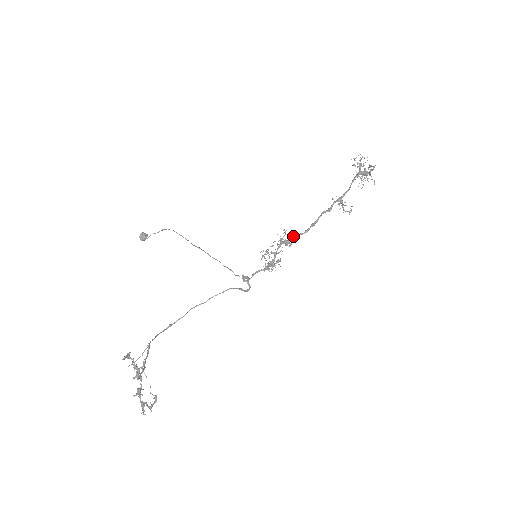
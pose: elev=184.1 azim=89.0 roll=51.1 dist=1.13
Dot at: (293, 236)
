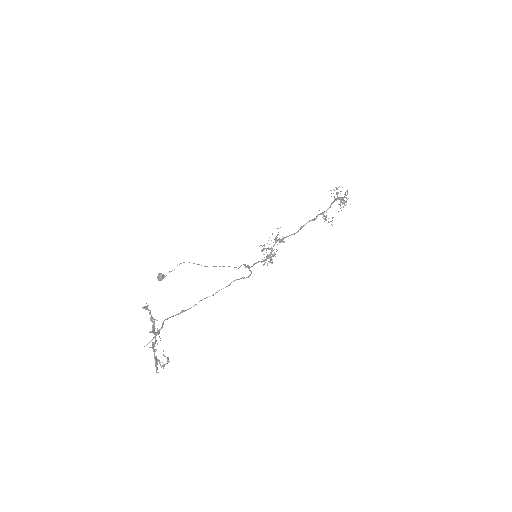
Dot at: (286, 236)
